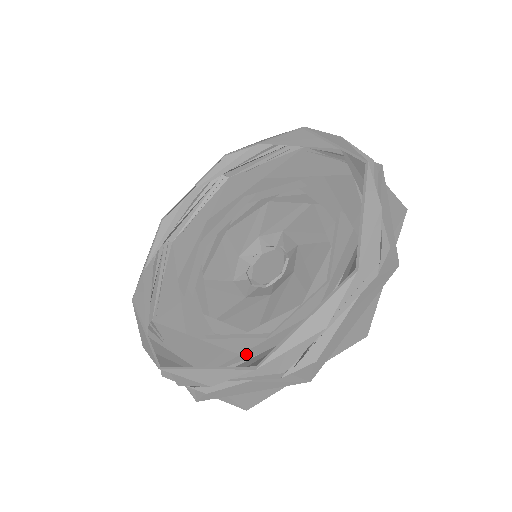
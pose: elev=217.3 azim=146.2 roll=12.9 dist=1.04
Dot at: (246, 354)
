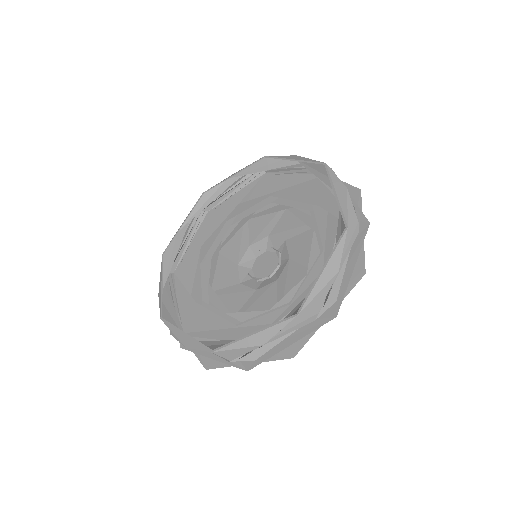
Dot at: (278, 320)
